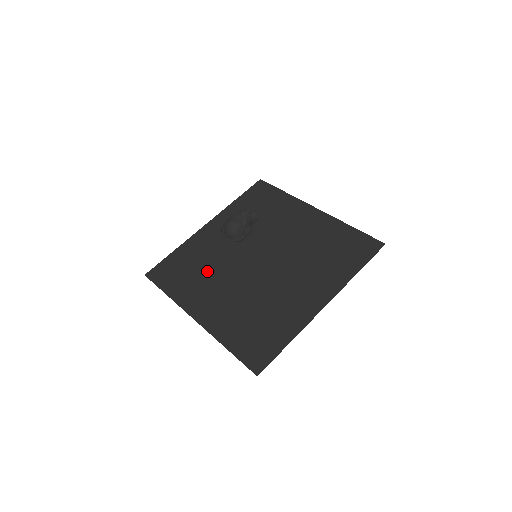
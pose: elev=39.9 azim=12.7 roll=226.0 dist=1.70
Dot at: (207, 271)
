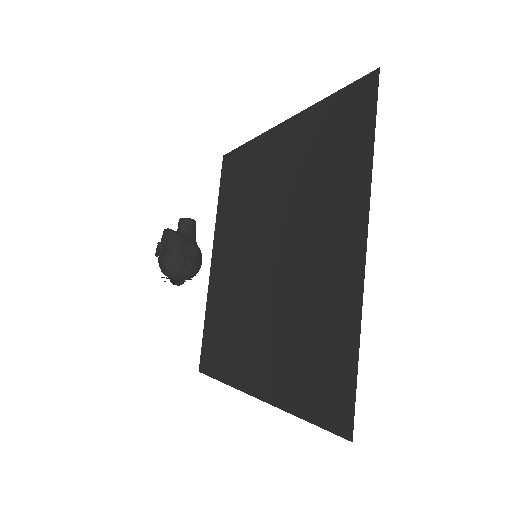
Dot at: (236, 318)
